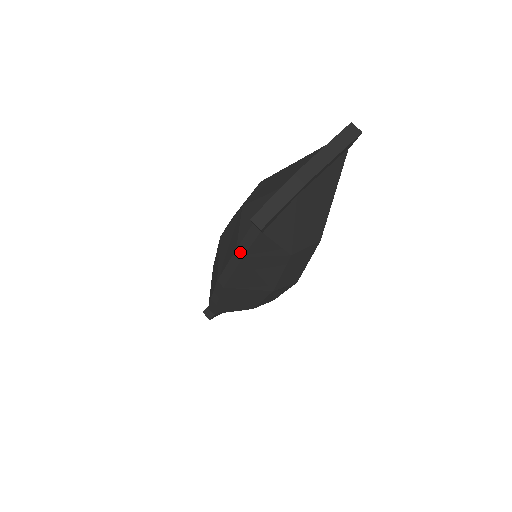
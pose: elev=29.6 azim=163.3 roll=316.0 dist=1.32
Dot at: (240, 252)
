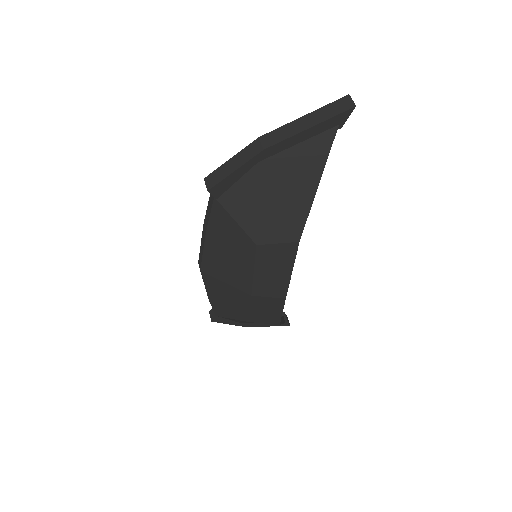
Dot at: (205, 224)
